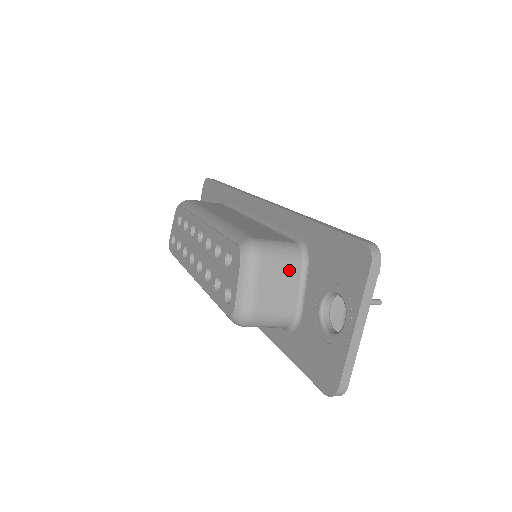
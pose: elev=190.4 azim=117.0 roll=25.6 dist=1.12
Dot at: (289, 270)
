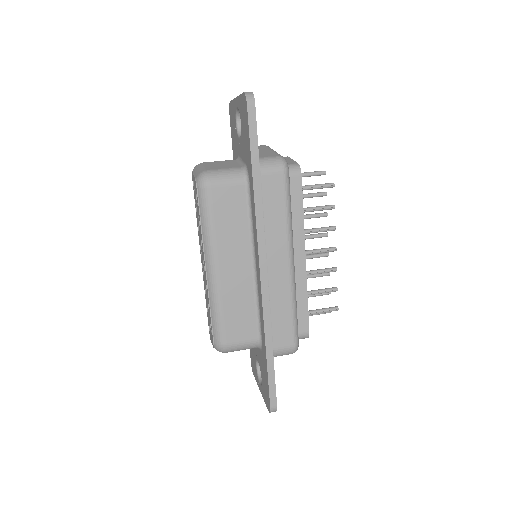
Dot at: occluded
